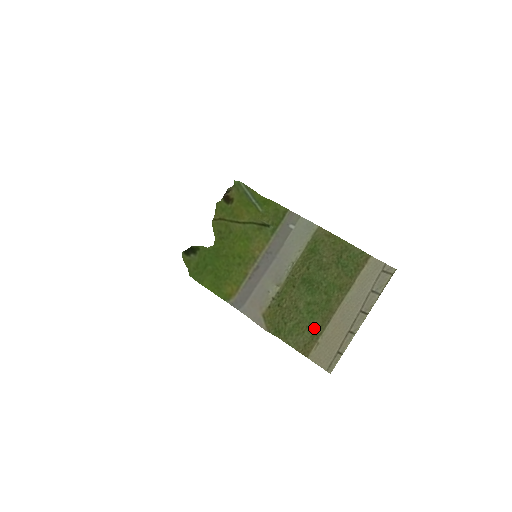
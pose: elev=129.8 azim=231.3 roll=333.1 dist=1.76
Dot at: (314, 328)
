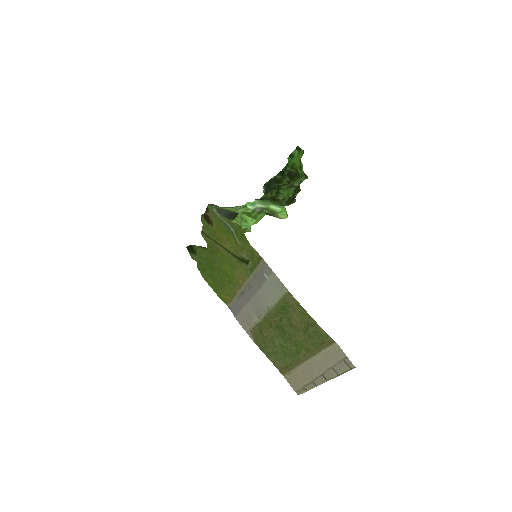
Dot at: (287, 363)
